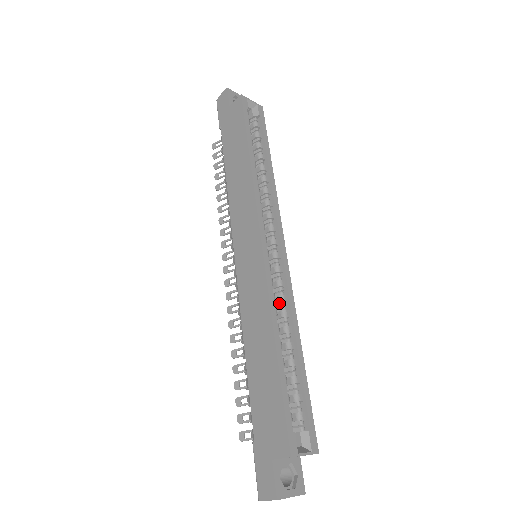
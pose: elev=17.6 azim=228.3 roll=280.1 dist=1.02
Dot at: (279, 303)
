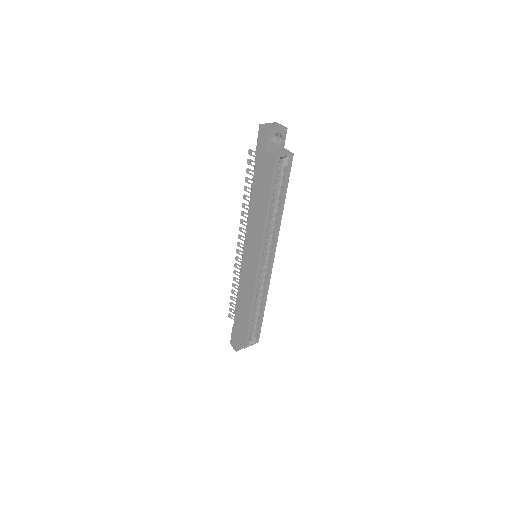
Dot at: (260, 287)
